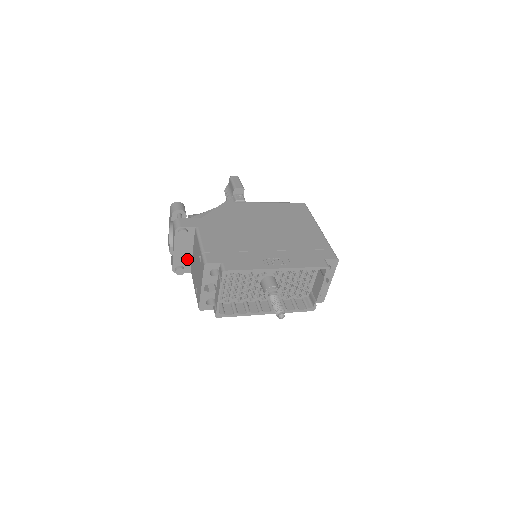
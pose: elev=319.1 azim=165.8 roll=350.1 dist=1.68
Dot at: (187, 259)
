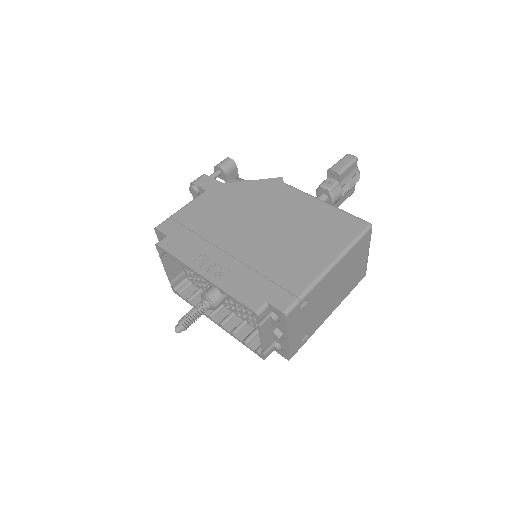
Dot at: occluded
